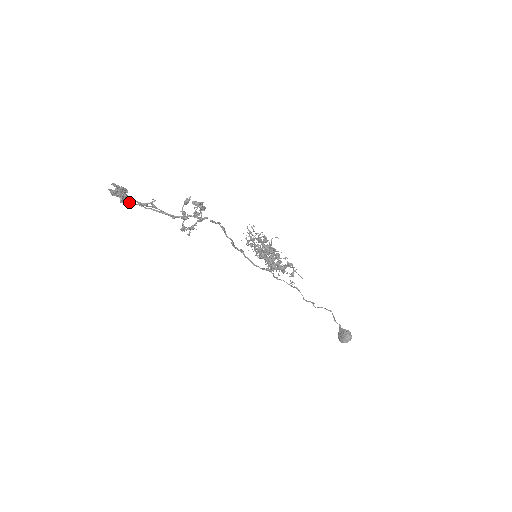
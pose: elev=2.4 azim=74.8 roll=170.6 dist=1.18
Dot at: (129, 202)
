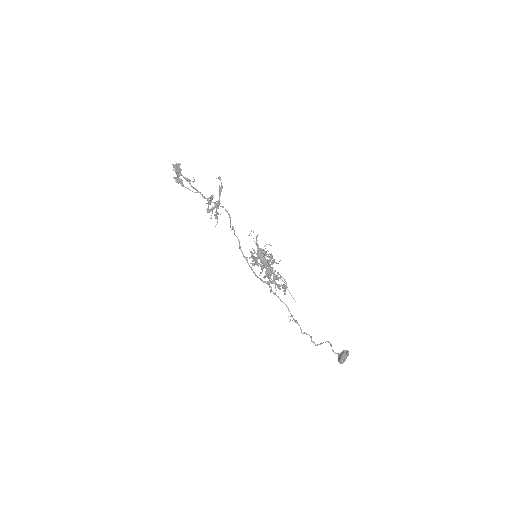
Dot at: (180, 182)
